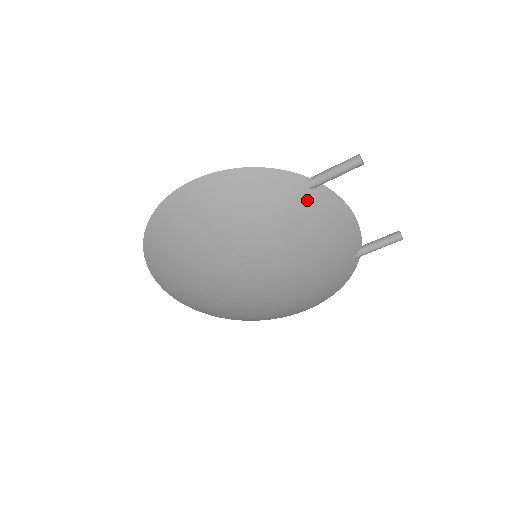
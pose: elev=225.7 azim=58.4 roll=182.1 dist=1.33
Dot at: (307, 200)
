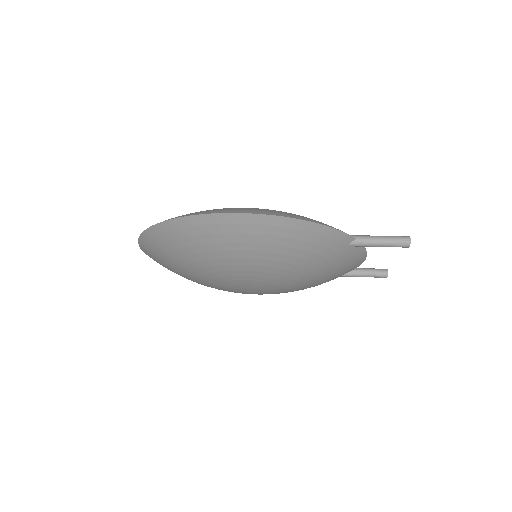
Dot at: (342, 254)
